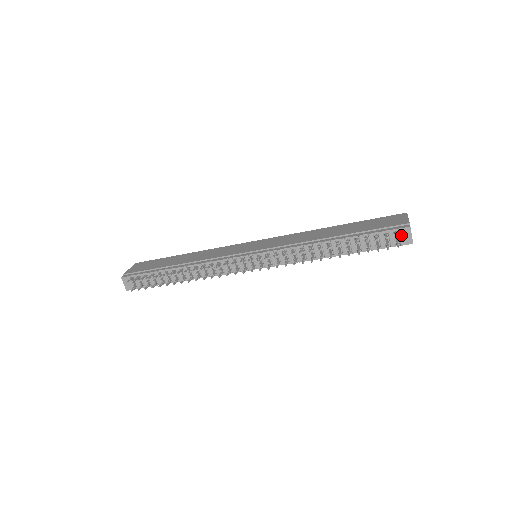
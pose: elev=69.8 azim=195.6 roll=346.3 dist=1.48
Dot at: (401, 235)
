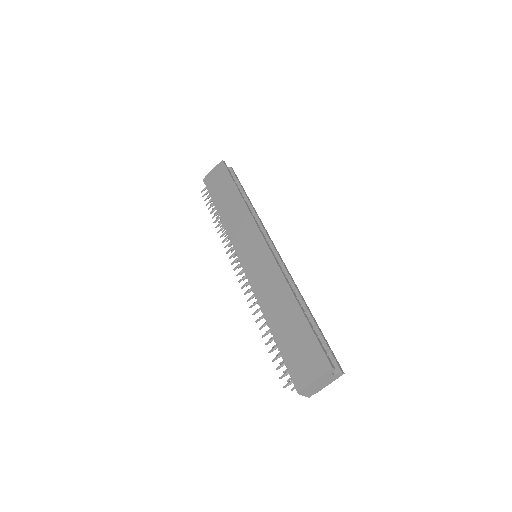
Dot at: occluded
